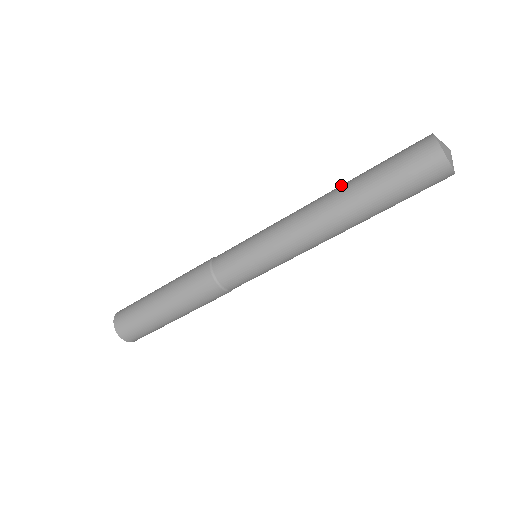
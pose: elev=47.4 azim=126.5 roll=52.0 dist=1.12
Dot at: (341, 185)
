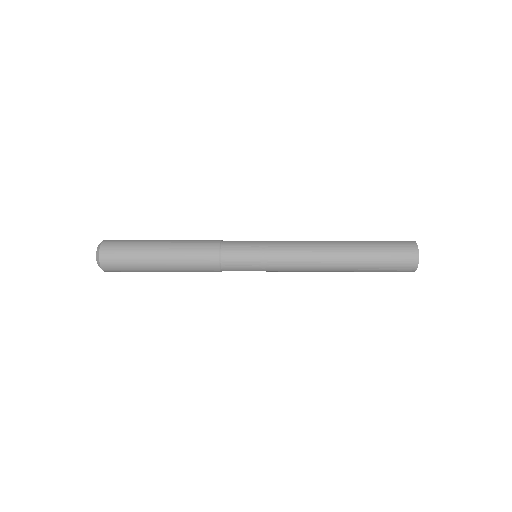
Dot at: (347, 256)
